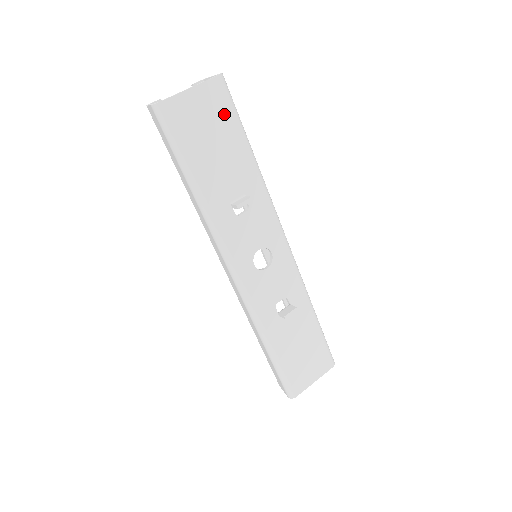
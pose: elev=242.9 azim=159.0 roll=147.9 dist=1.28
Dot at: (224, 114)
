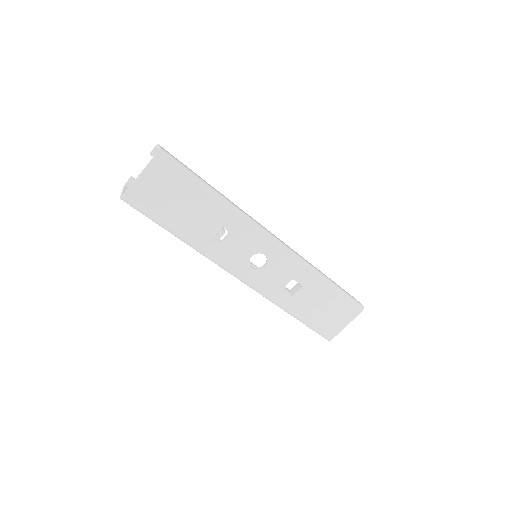
Dot at: (175, 179)
